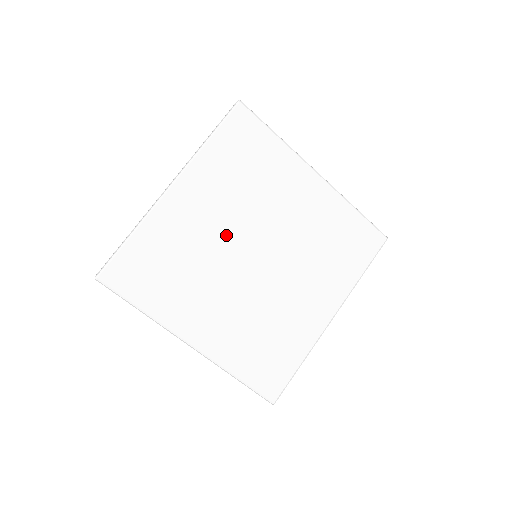
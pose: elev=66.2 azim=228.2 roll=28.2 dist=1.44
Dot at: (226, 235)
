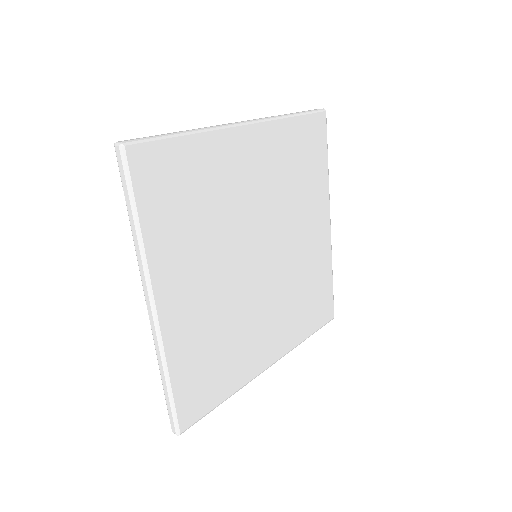
Dot at: (253, 214)
